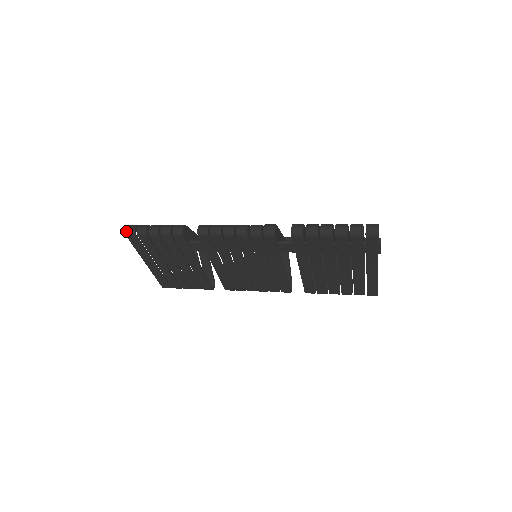
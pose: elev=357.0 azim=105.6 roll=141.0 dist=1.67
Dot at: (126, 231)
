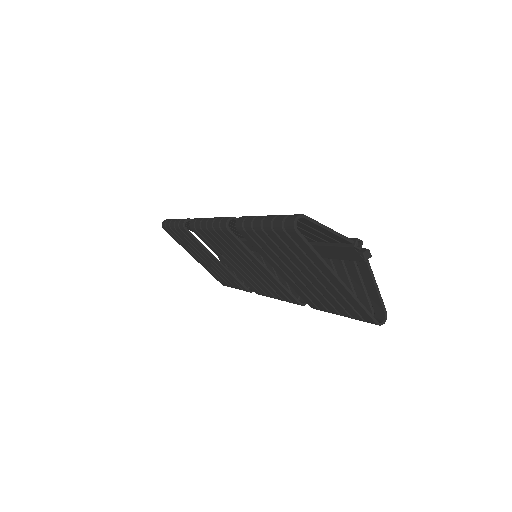
Dot at: (162, 224)
